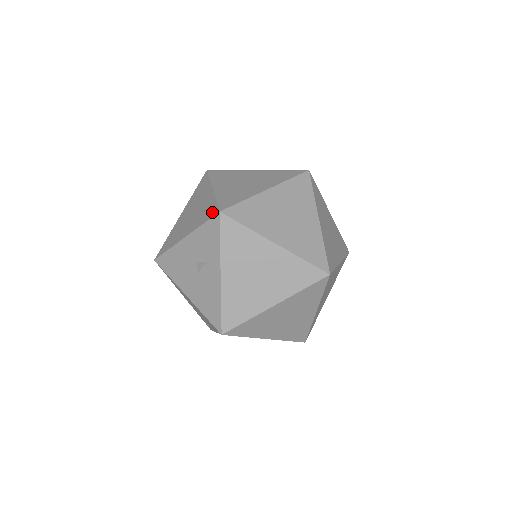
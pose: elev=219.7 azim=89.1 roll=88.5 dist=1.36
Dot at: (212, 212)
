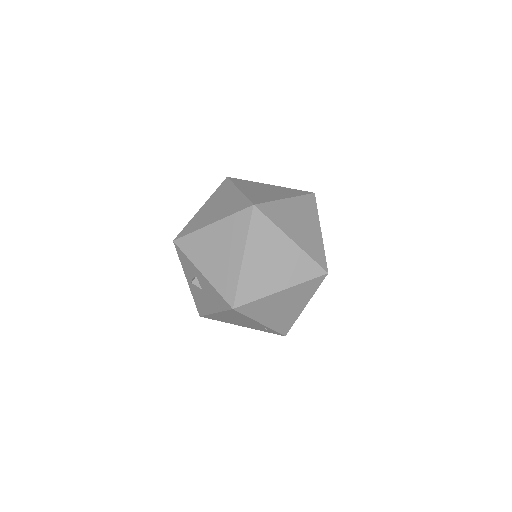
Dot at: occluded
